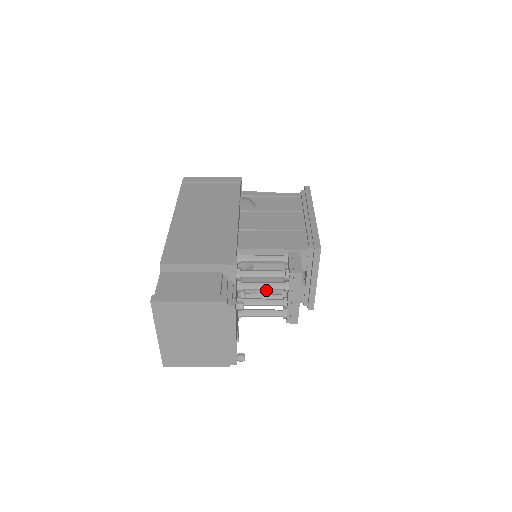
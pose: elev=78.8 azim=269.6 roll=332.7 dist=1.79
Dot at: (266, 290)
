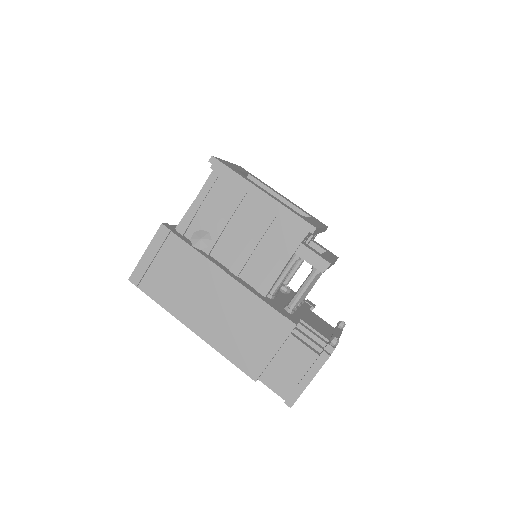
Dot at: occluded
